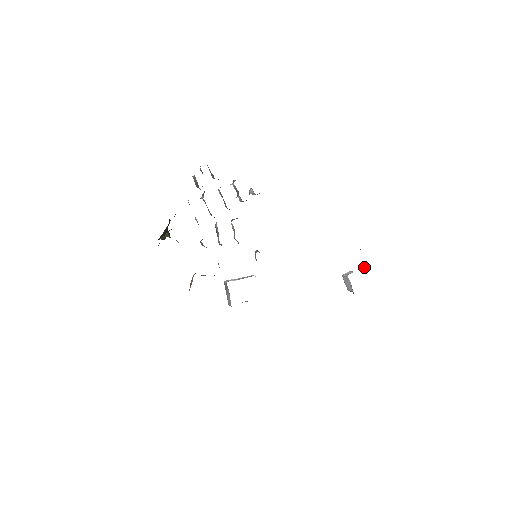
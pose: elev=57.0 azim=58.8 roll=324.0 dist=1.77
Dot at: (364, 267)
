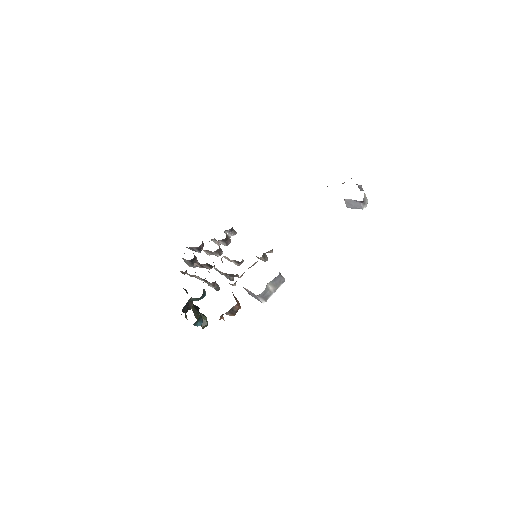
Dot at: occluded
